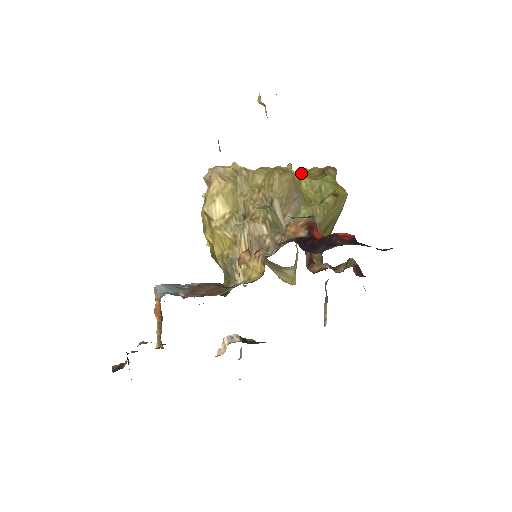
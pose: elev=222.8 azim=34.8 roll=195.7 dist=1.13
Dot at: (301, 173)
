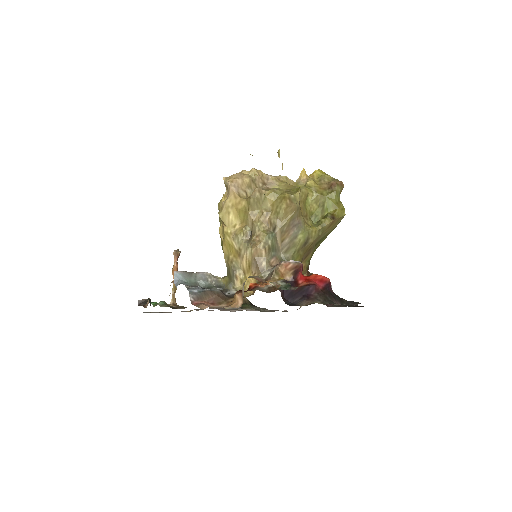
Dot at: (312, 182)
